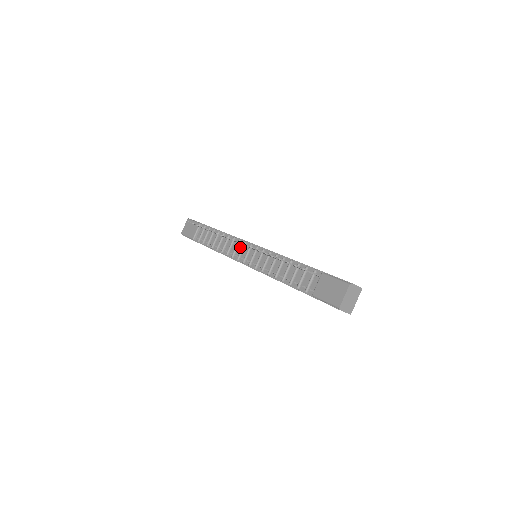
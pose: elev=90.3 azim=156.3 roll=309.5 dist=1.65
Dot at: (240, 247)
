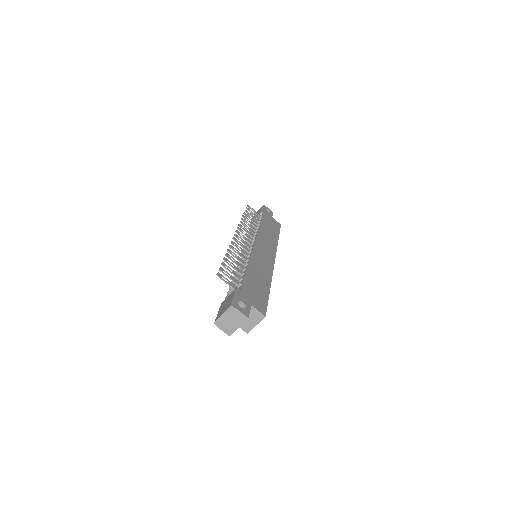
Dot at: occluded
